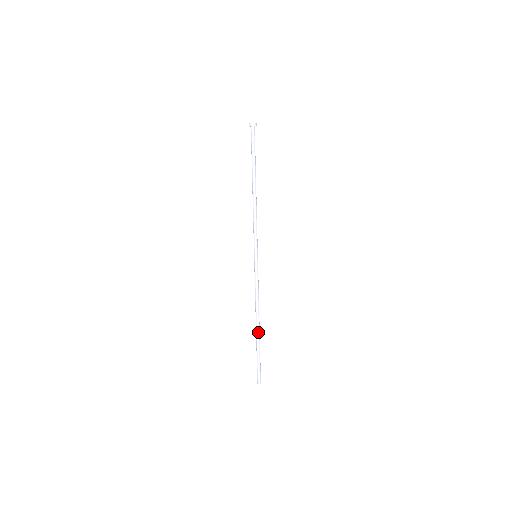
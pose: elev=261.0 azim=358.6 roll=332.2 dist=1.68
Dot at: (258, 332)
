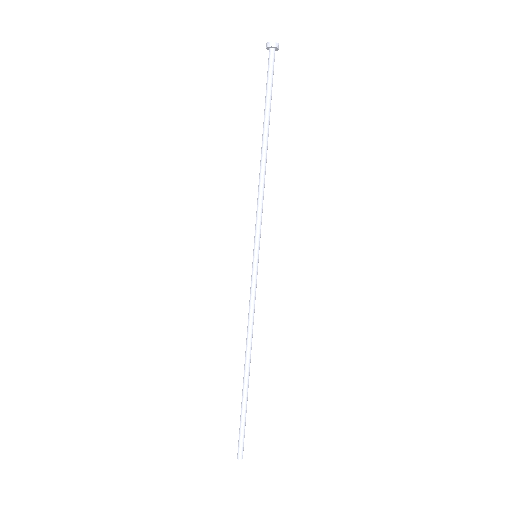
Dot at: (244, 376)
